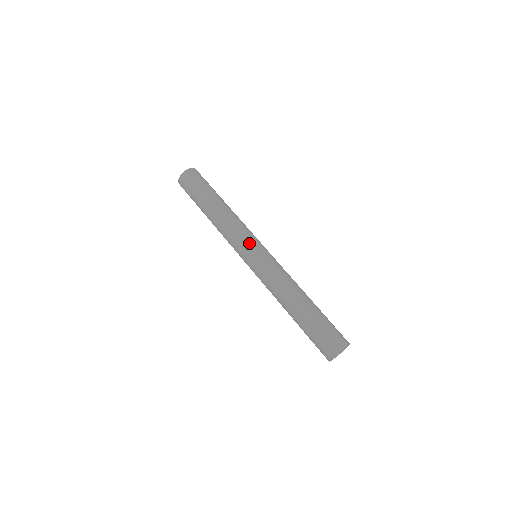
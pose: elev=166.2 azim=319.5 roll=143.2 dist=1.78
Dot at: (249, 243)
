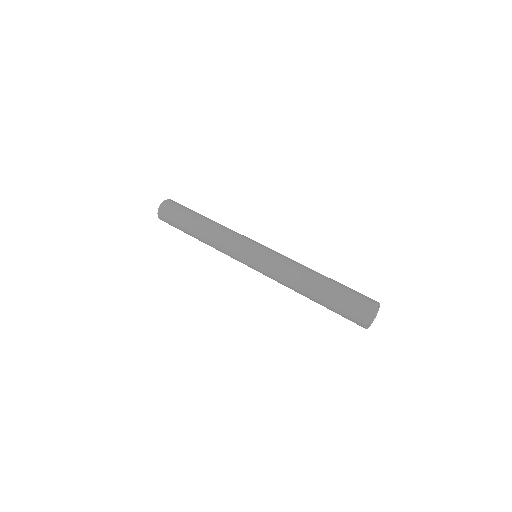
Dot at: (246, 243)
